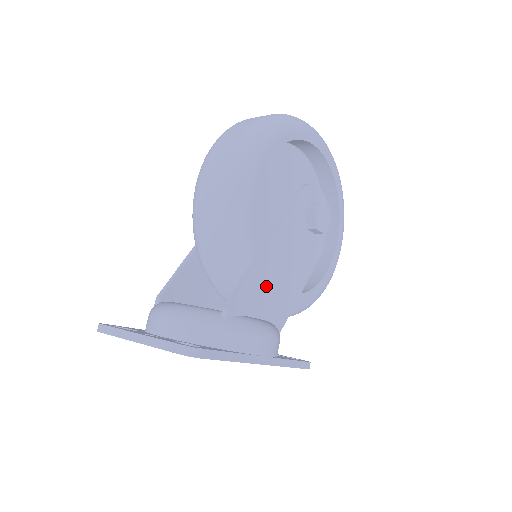
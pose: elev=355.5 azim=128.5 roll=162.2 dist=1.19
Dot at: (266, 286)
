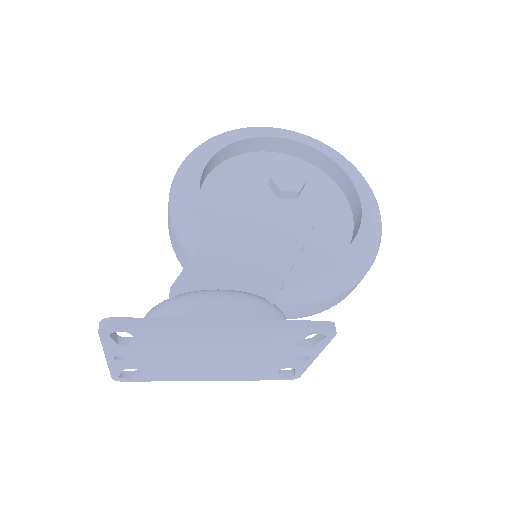
Dot at: (228, 260)
